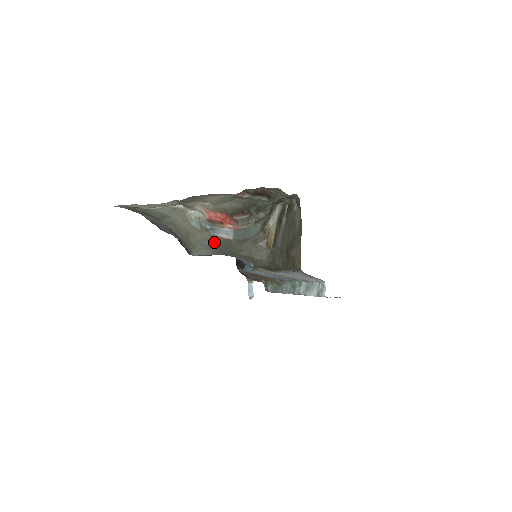
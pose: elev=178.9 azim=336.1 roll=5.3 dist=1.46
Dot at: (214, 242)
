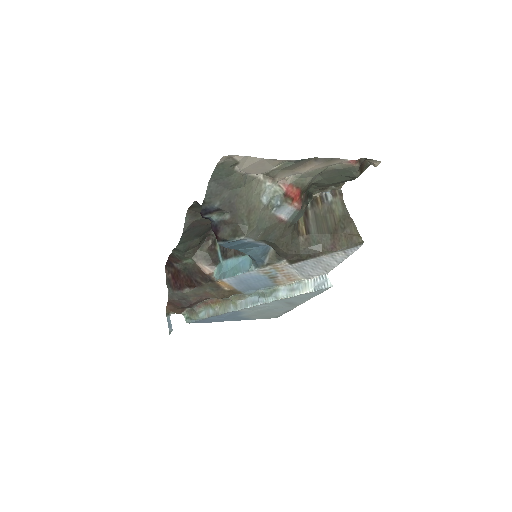
Dot at: (269, 223)
